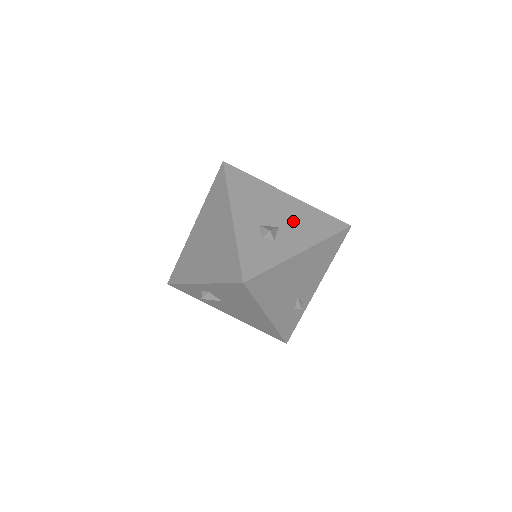
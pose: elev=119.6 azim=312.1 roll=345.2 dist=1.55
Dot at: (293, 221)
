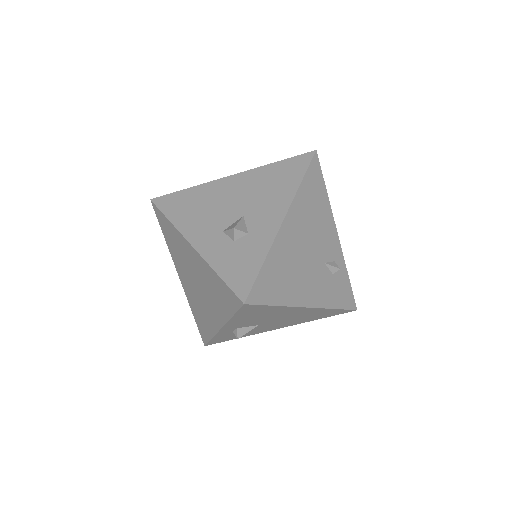
Dot at: (254, 197)
